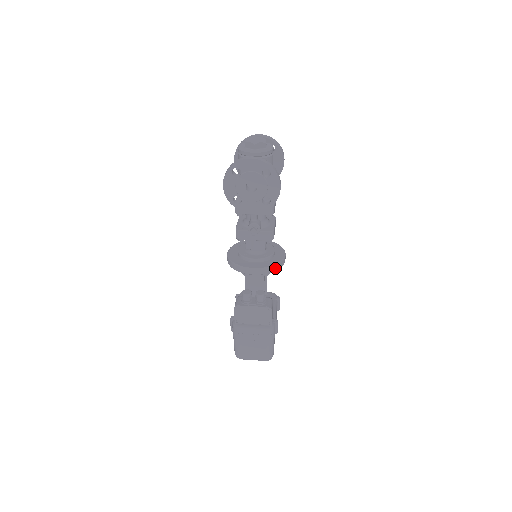
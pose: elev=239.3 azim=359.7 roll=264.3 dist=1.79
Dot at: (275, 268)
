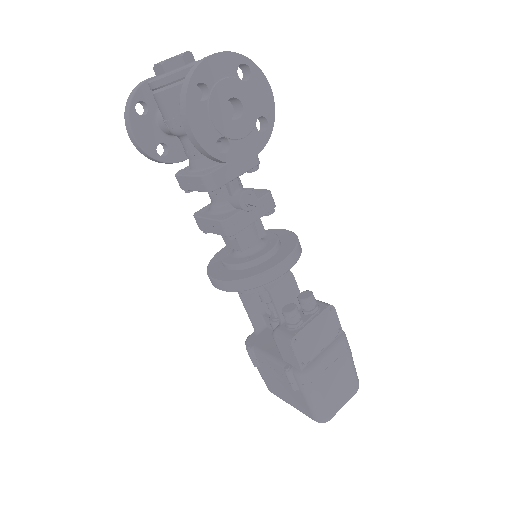
Dot at: (299, 246)
